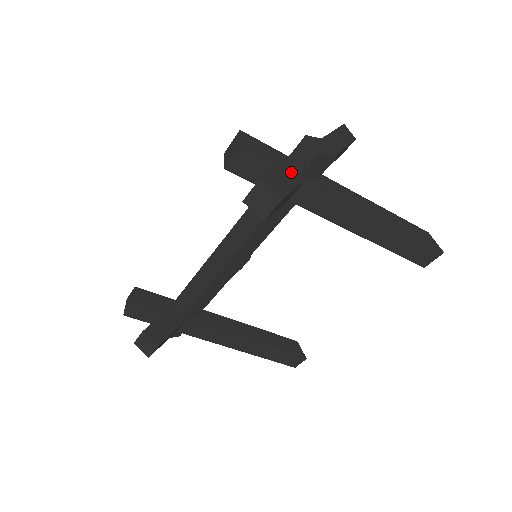
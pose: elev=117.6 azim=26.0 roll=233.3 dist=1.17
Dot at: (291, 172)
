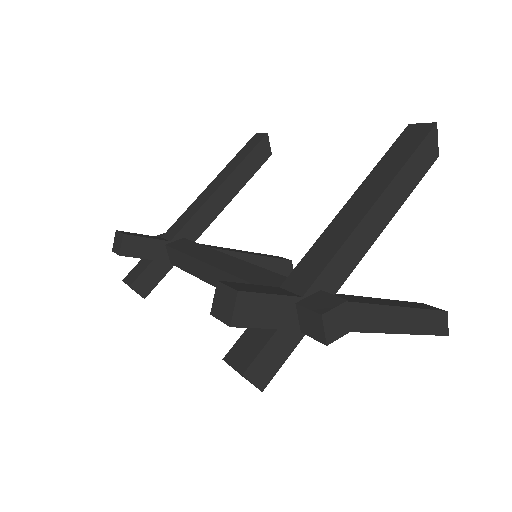
Dot at: (291, 330)
